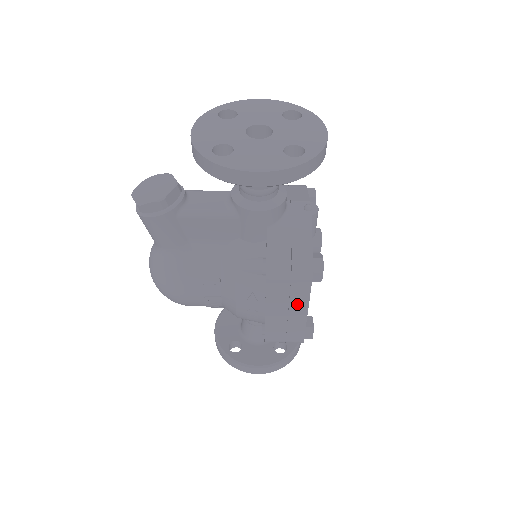
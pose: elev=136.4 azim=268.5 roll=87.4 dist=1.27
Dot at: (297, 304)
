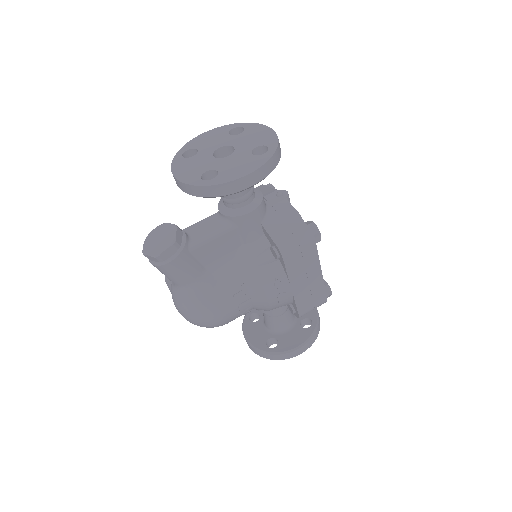
Dot at: (312, 269)
